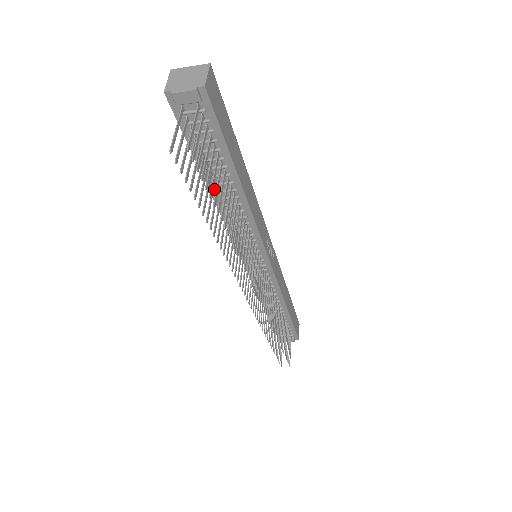
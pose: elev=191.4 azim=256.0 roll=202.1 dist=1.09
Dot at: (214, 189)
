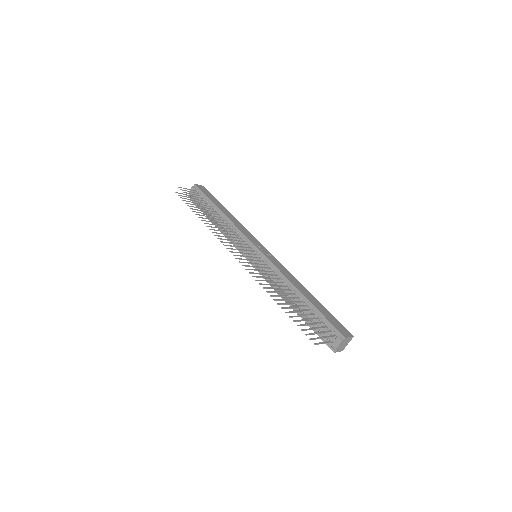
Dot at: (216, 223)
